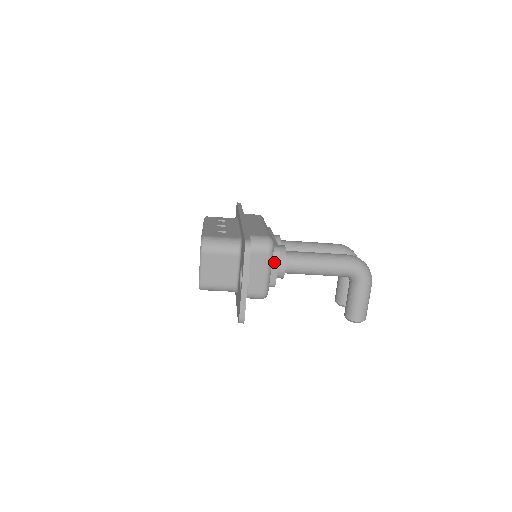
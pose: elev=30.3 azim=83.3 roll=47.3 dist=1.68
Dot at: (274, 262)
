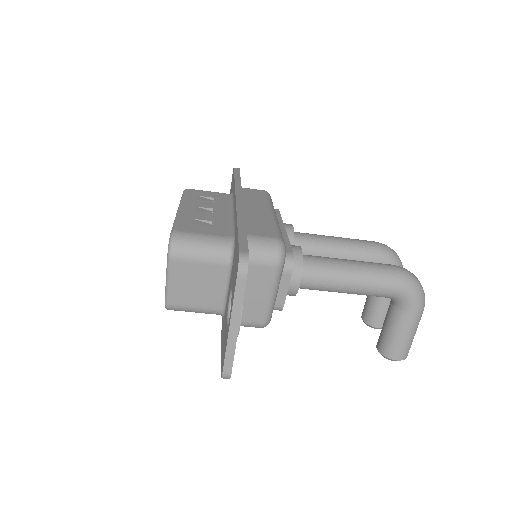
Dot at: (284, 277)
